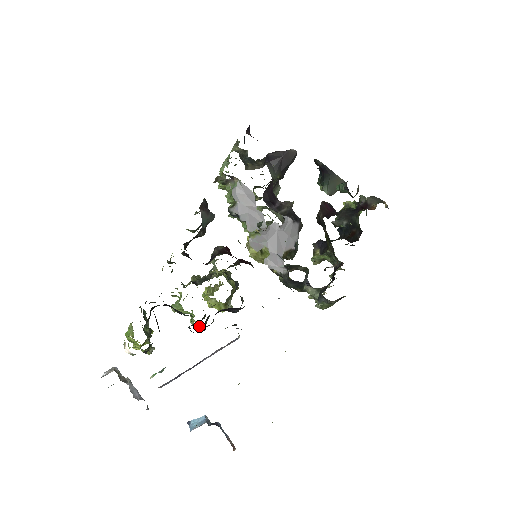
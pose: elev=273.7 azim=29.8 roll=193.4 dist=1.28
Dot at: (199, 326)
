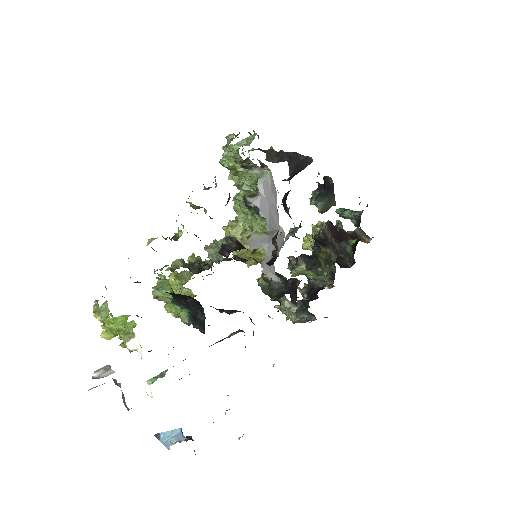
Dot at: occluded
